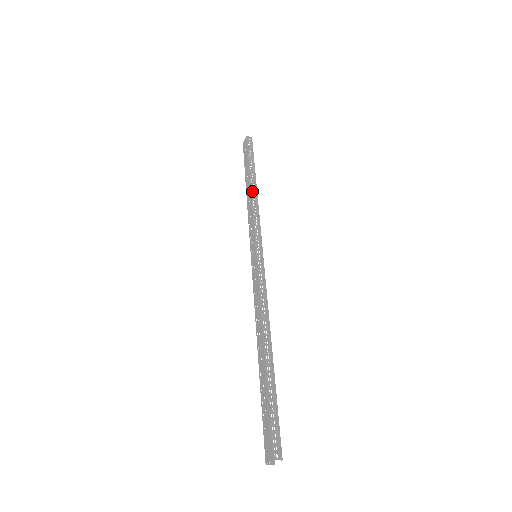
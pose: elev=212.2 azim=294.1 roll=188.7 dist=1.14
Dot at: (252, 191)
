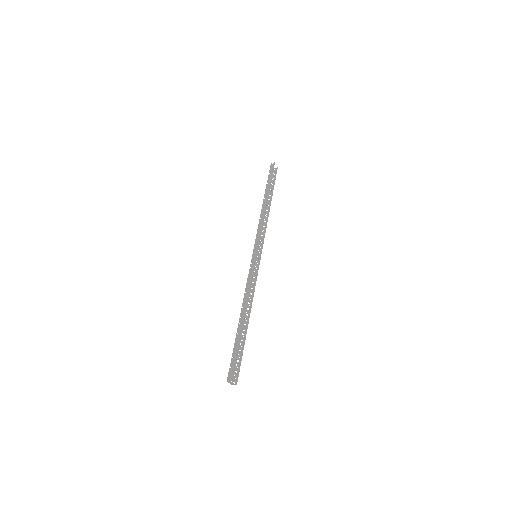
Dot at: (262, 208)
